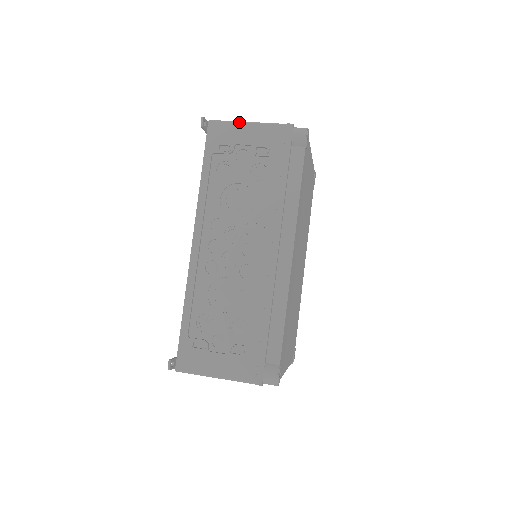
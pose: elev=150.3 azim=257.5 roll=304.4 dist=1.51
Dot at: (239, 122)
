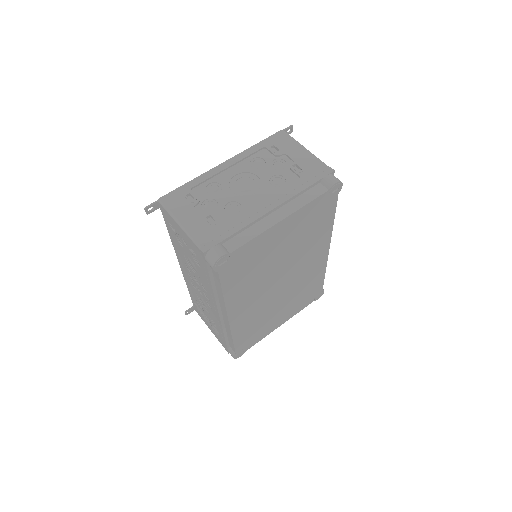
Dot at: (173, 219)
